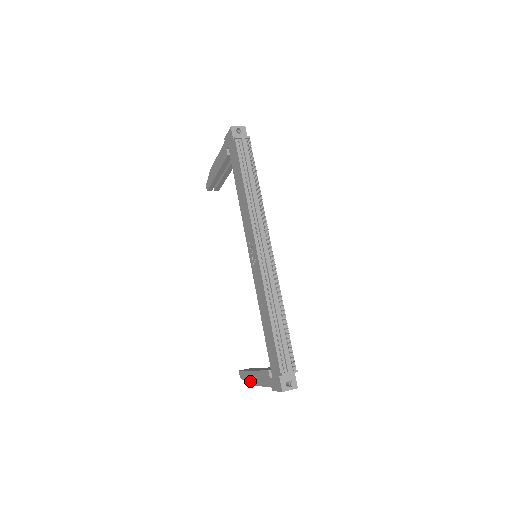
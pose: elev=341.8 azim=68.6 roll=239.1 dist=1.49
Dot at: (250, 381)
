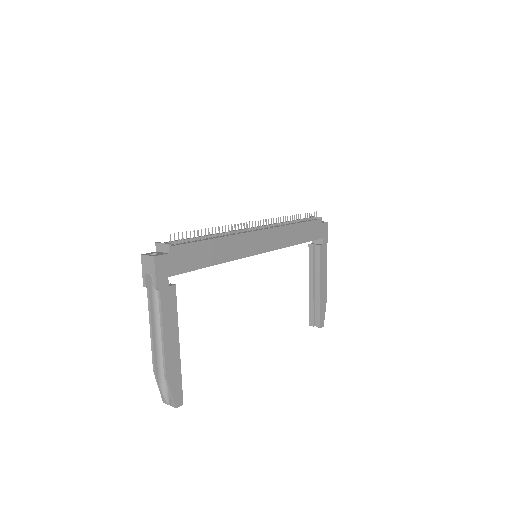
Dot at: (157, 361)
